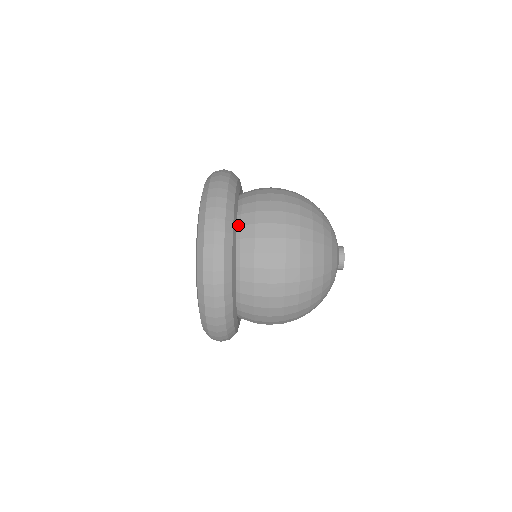
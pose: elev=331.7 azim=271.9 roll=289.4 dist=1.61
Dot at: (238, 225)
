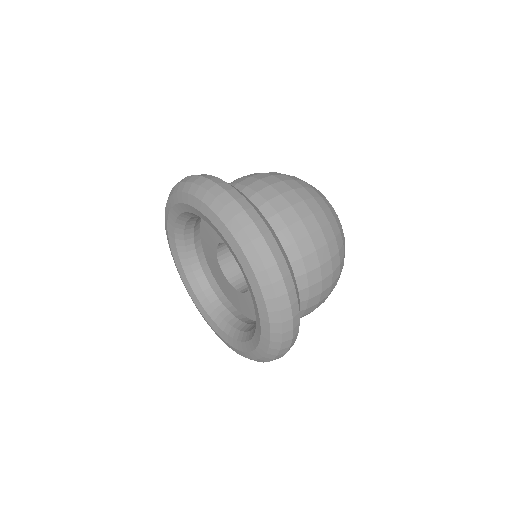
Dot at: occluded
